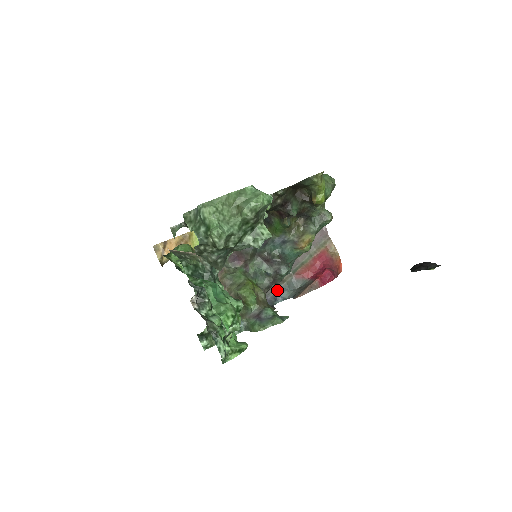
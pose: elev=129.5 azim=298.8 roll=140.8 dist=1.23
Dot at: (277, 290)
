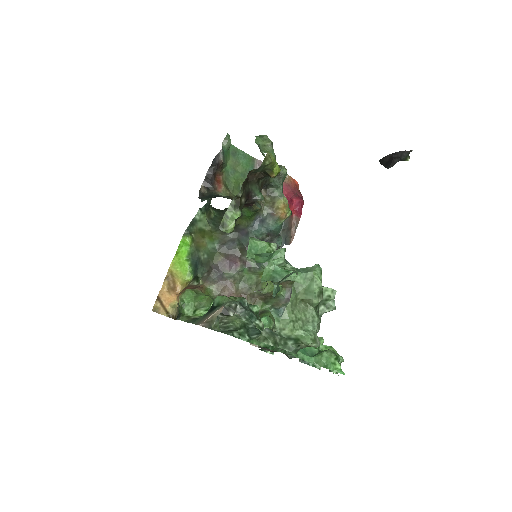
Dot at: occluded
